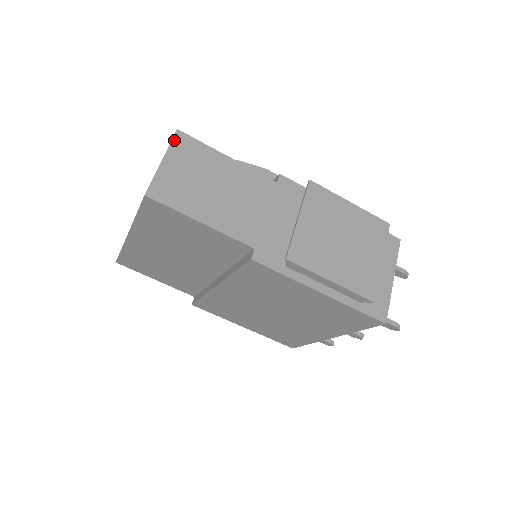
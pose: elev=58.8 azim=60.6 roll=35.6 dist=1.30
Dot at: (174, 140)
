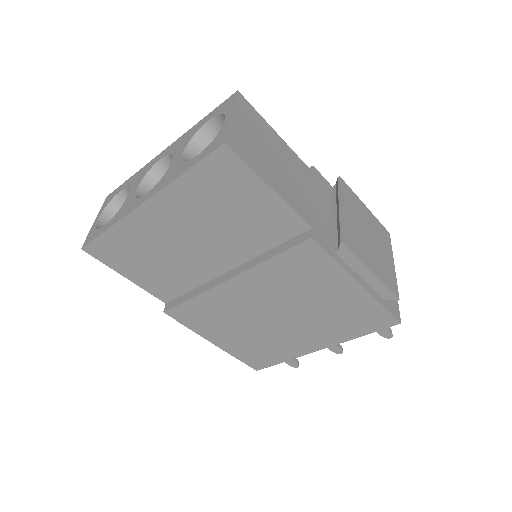
Dot at: (237, 99)
